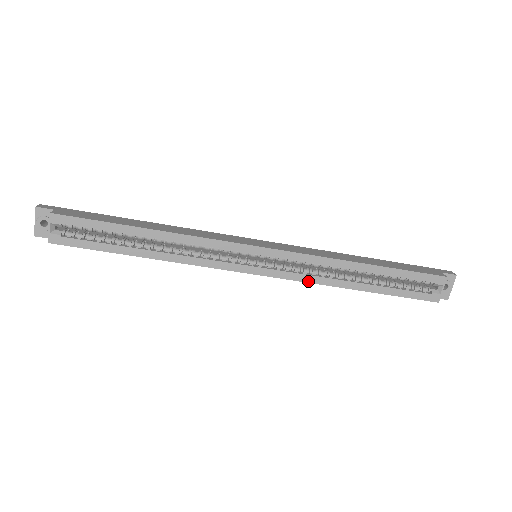
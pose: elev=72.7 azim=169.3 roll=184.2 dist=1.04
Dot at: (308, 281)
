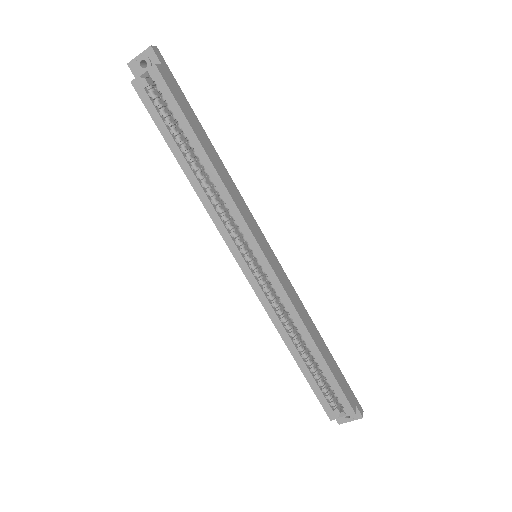
Dot at: (268, 312)
